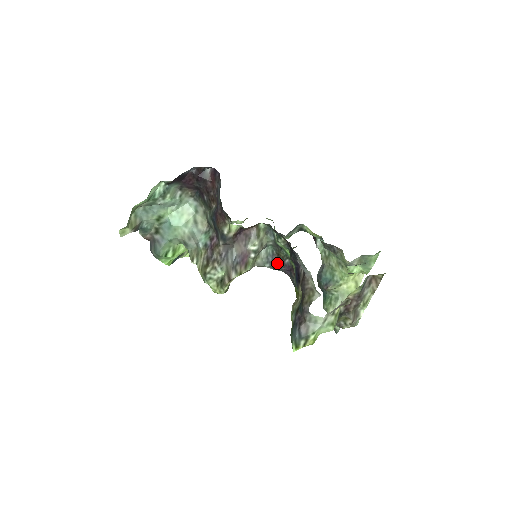
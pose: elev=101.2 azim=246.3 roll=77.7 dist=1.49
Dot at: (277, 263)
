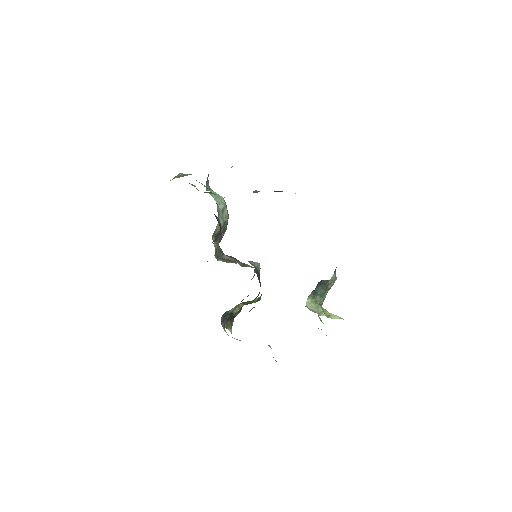
Dot at: (258, 277)
